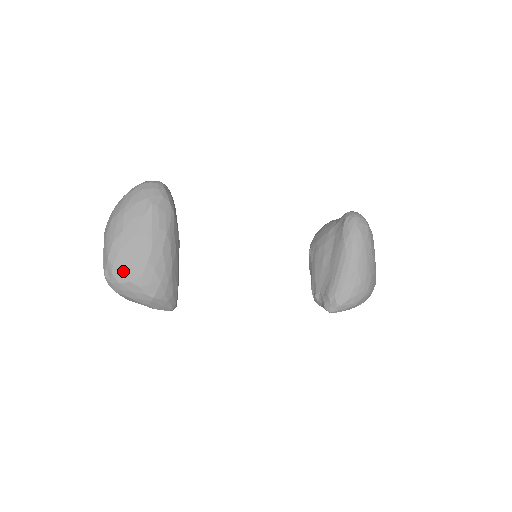
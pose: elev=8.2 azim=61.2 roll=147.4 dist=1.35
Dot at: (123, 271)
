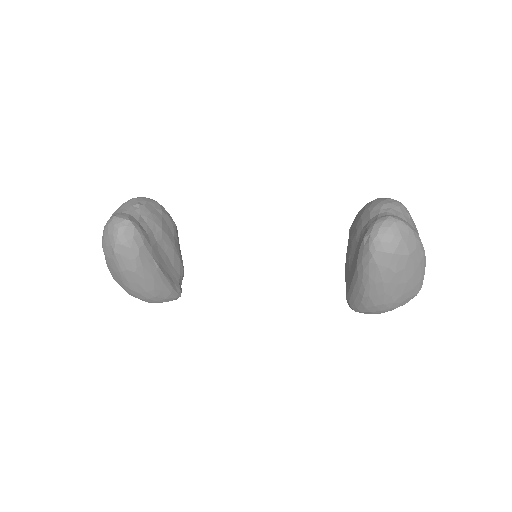
Dot at: (121, 286)
